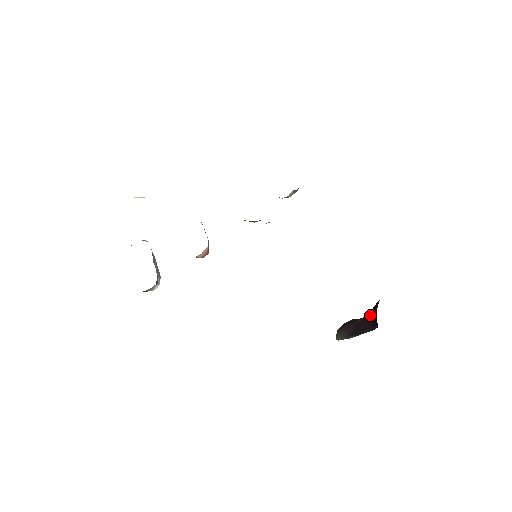
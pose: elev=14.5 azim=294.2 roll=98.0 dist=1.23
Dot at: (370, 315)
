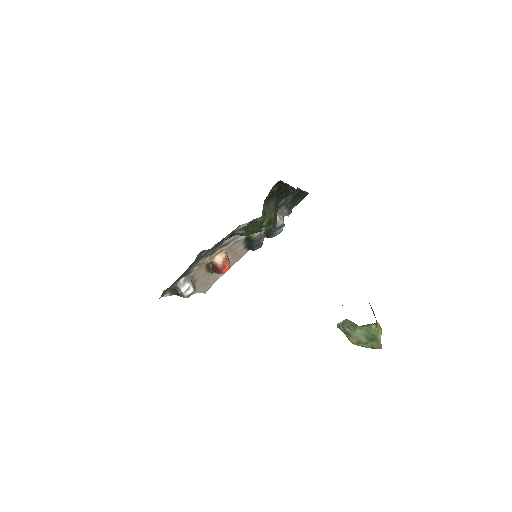
Dot at: occluded
